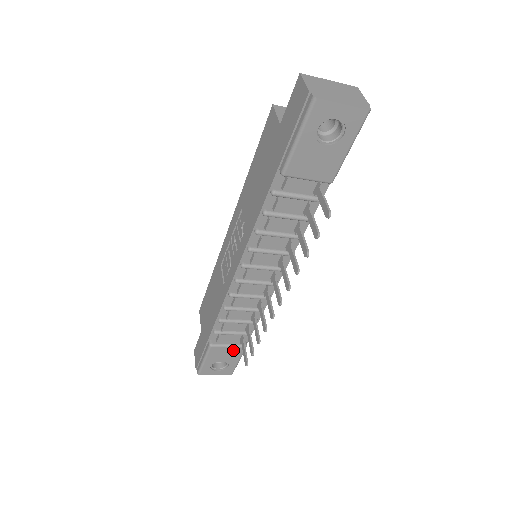
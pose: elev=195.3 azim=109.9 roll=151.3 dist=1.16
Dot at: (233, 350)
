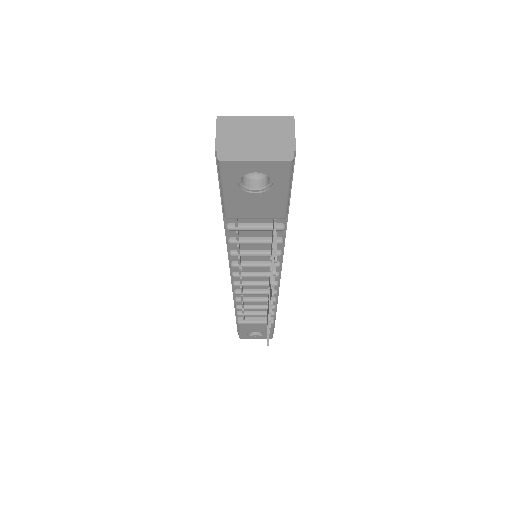
Dot at: (262, 325)
